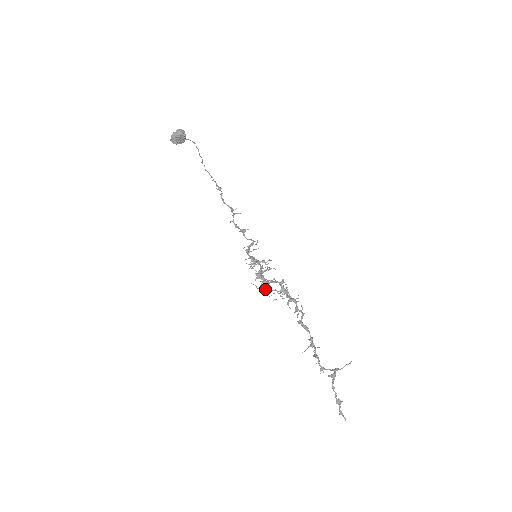
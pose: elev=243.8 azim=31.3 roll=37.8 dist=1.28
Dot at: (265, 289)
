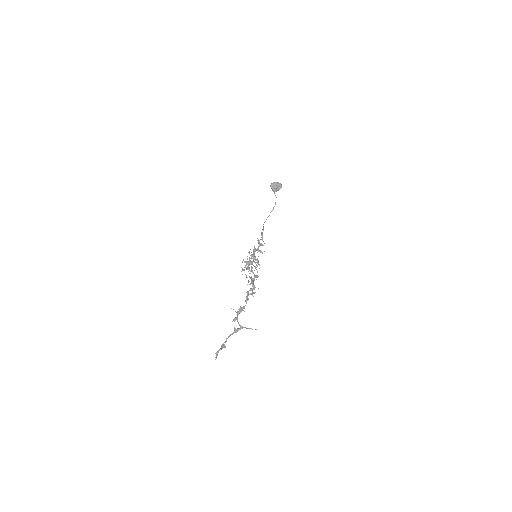
Dot at: (244, 270)
